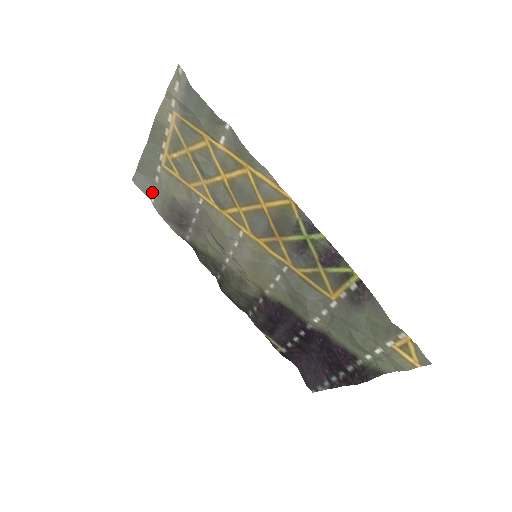
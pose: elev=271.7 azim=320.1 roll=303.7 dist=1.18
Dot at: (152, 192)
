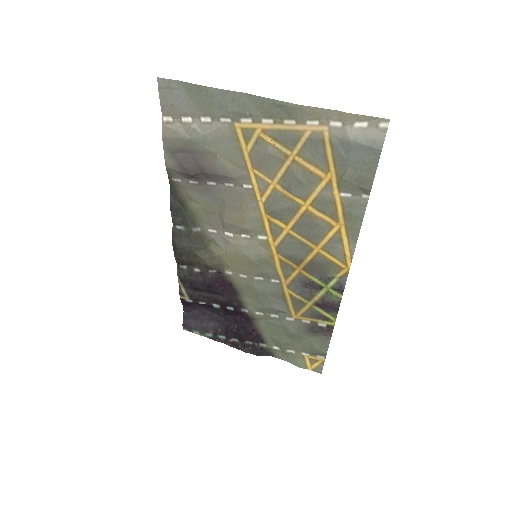
Dot at: (178, 115)
